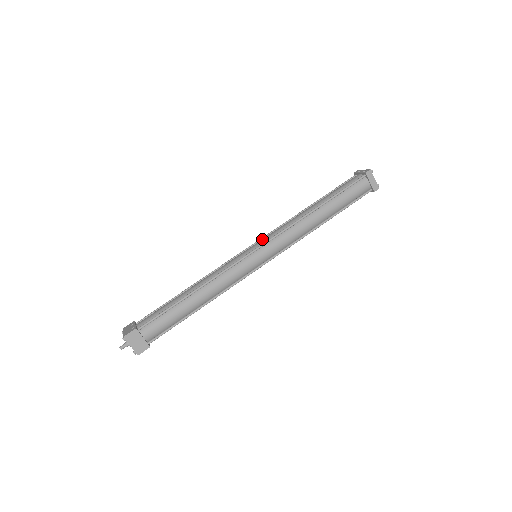
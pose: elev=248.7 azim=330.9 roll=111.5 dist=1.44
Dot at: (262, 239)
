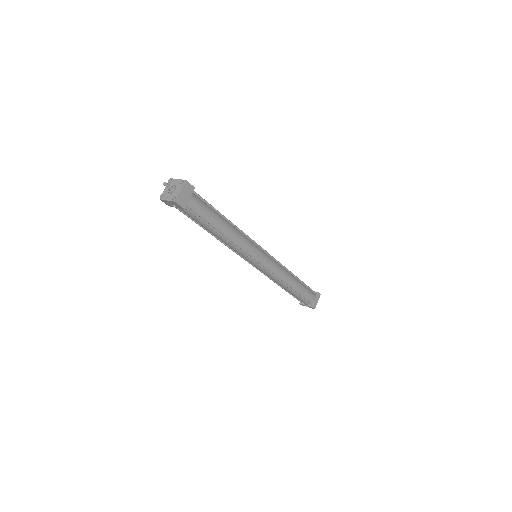
Dot at: occluded
